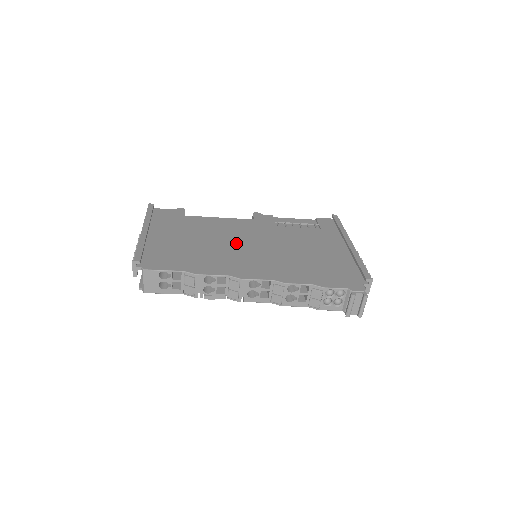
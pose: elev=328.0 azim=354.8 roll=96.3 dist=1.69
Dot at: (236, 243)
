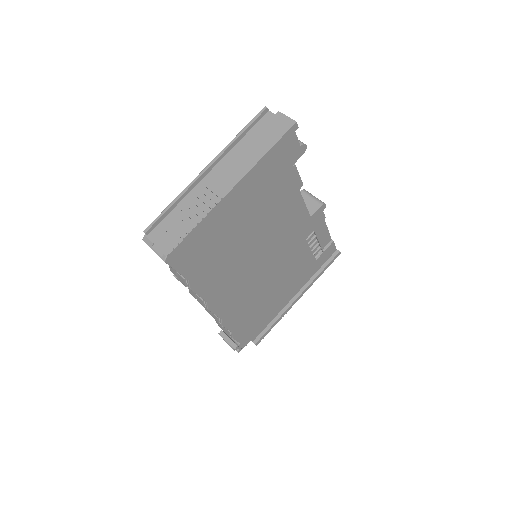
Dot at: (260, 253)
